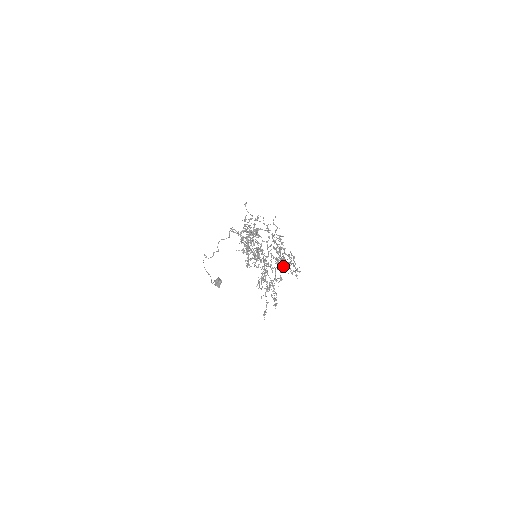
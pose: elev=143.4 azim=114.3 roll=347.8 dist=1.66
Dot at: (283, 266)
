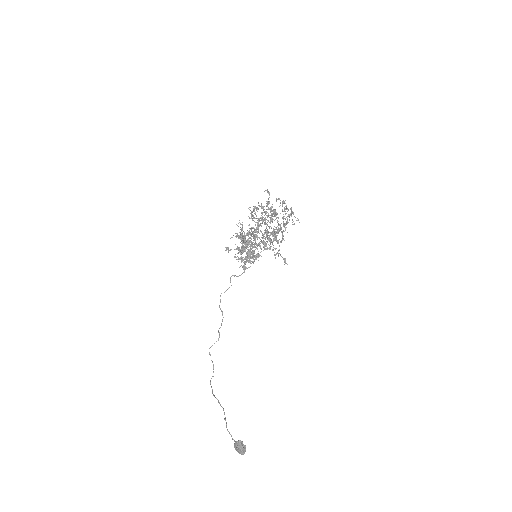
Dot at: (281, 229)
